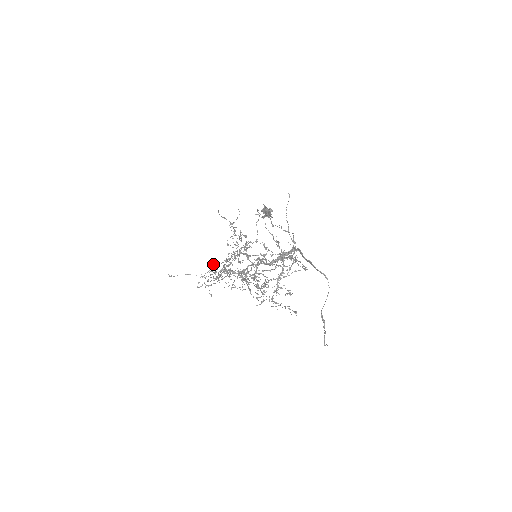
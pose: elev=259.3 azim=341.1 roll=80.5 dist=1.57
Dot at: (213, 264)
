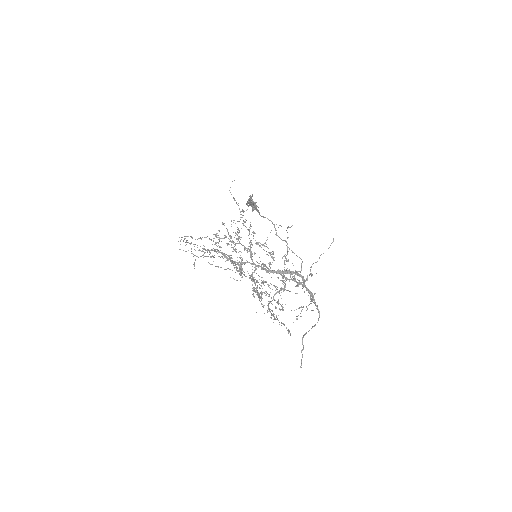
Dot at: (242, 258)
